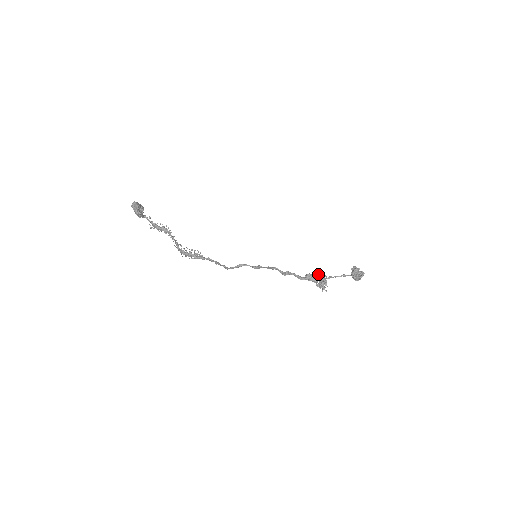
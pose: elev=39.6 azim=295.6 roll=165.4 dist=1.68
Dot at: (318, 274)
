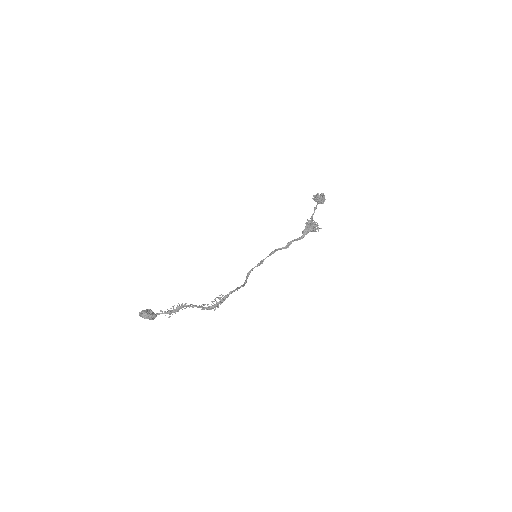
Dot at: (308, 224)
